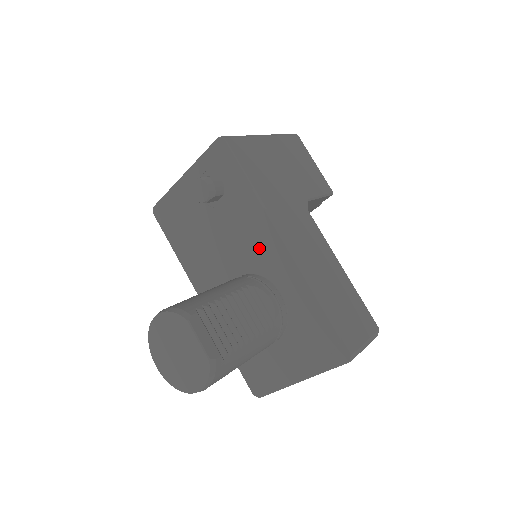
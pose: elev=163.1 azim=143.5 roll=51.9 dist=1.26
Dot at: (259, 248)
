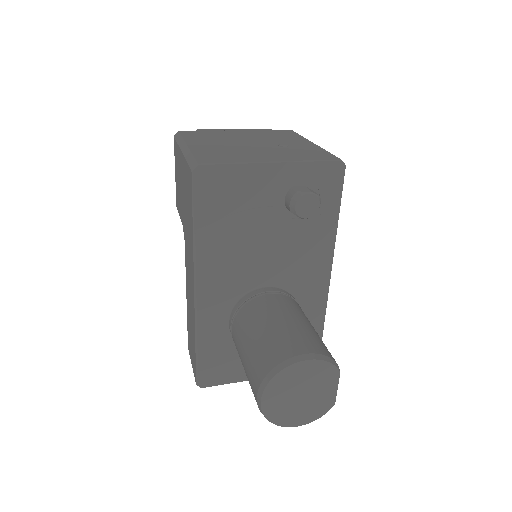
Dot at: (305, 272)
